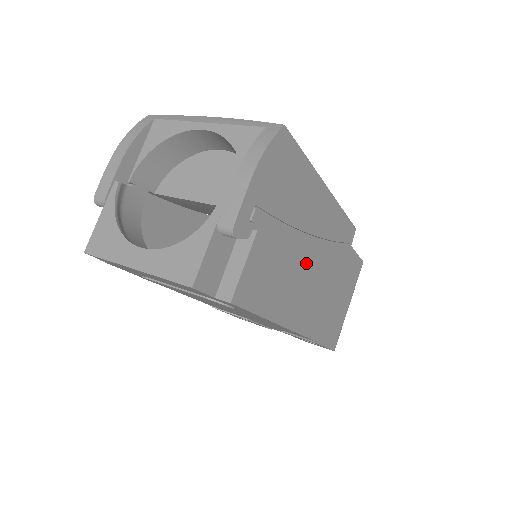
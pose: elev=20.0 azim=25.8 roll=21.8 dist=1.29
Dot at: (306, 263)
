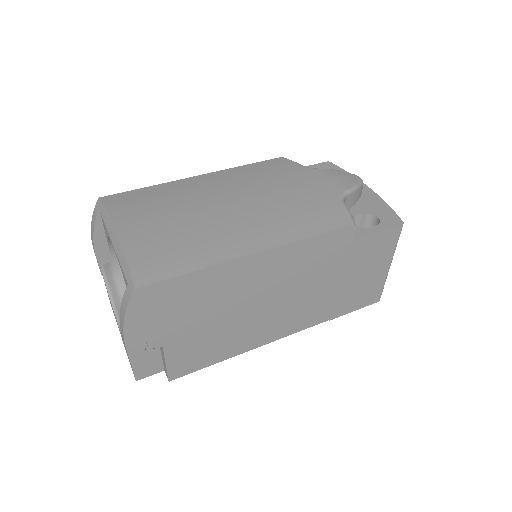
Dot at: (261, 308)
